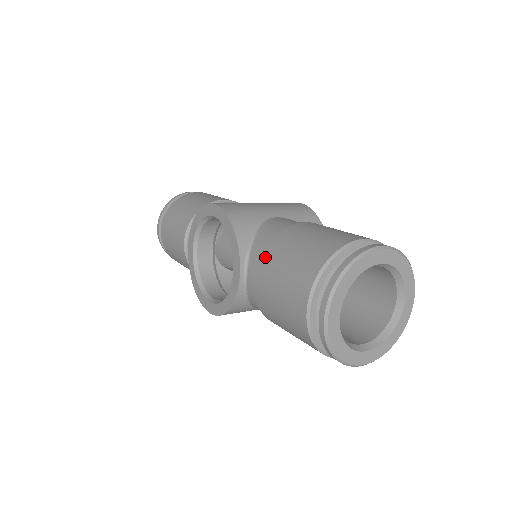
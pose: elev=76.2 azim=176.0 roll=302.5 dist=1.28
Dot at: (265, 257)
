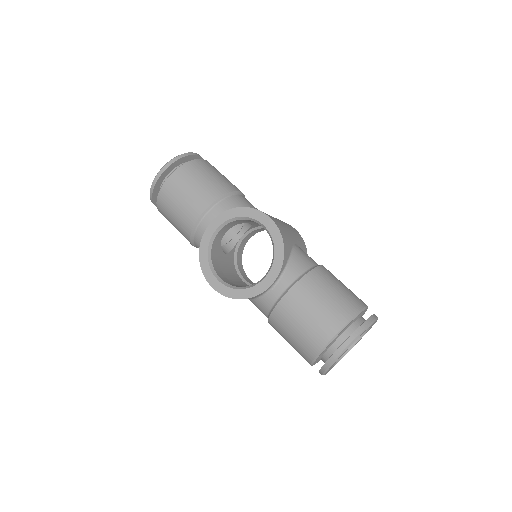
Dot at: (303, 285)
